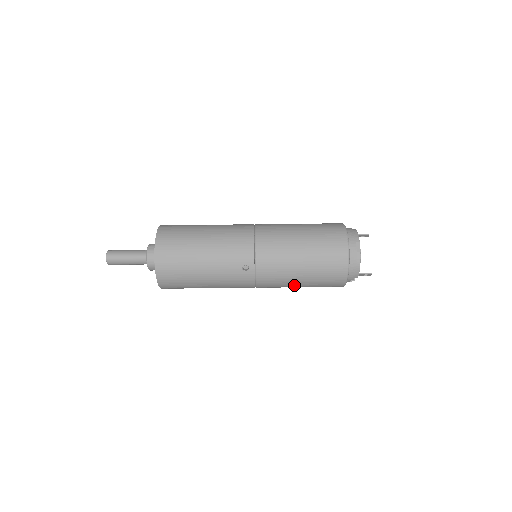
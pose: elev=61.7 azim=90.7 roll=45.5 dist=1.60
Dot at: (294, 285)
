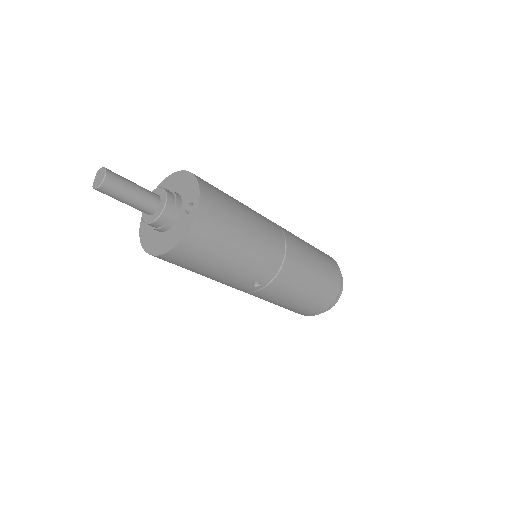
Dot at: (270, 302)
